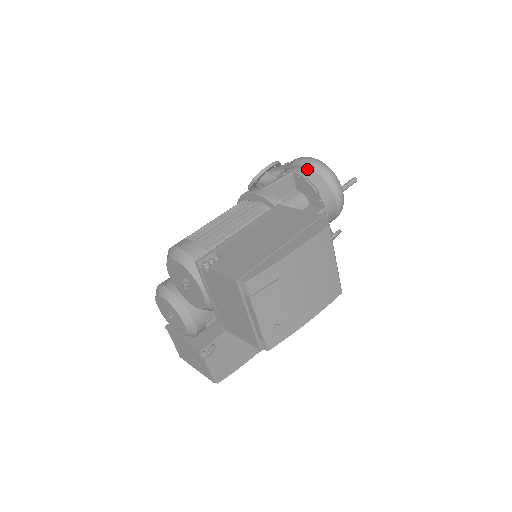
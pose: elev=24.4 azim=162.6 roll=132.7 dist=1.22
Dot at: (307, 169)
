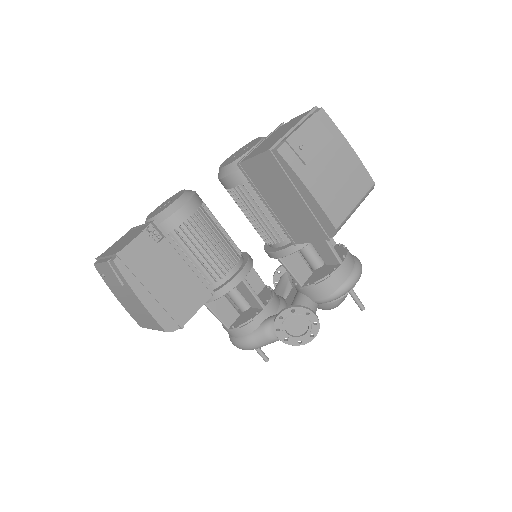
Dot at: occluded
